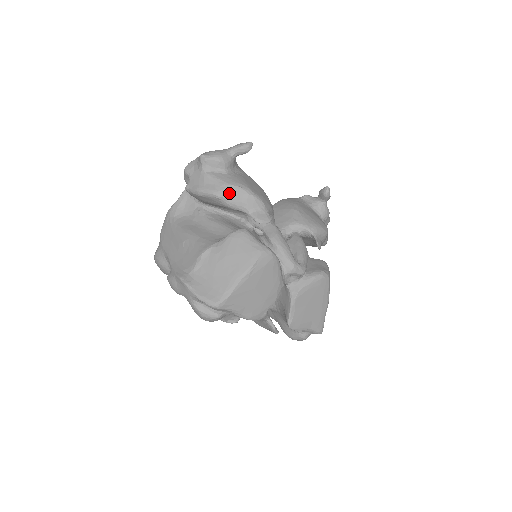
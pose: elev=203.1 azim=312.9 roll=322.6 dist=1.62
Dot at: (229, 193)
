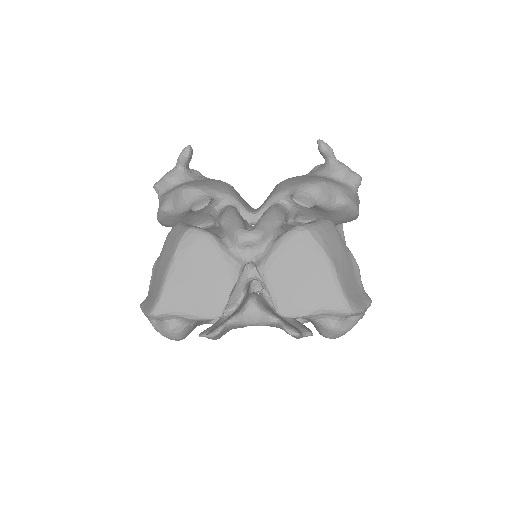
Dot at: (170, 201)
